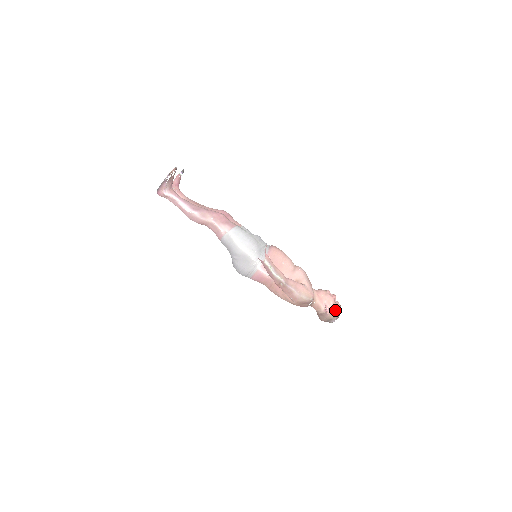
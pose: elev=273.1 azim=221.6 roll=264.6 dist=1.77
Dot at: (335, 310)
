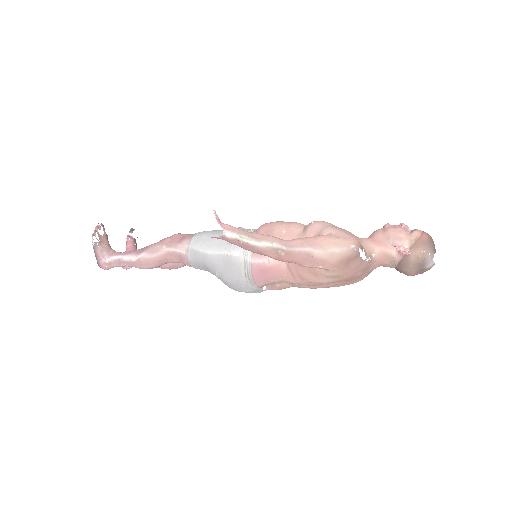
Dot at: (416, 242)
